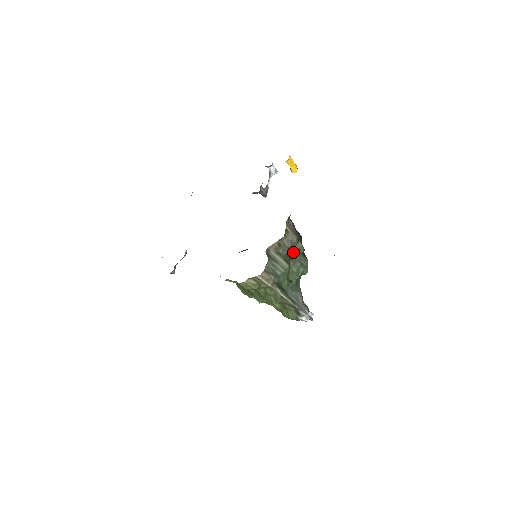
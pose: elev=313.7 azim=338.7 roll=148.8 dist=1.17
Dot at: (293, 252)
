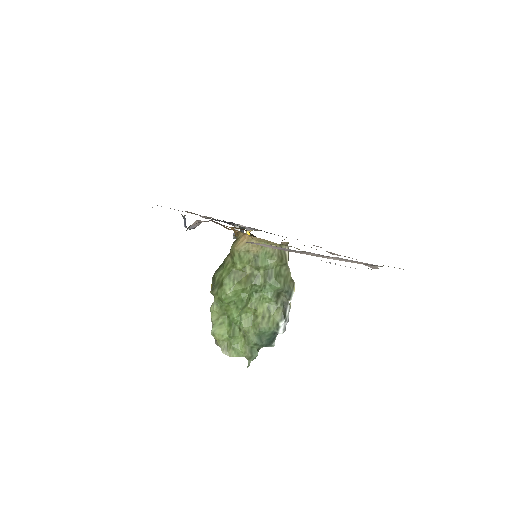
Dot at: occluded
